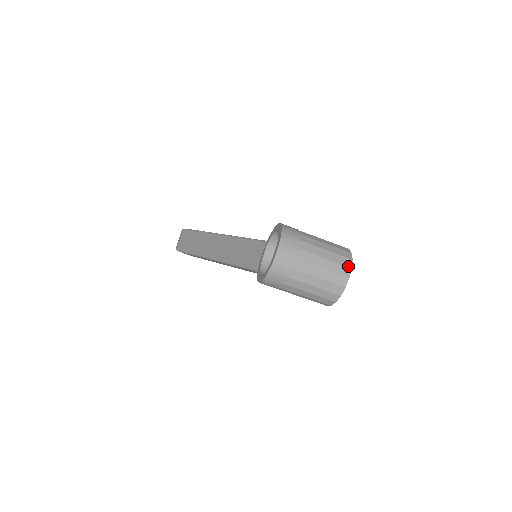
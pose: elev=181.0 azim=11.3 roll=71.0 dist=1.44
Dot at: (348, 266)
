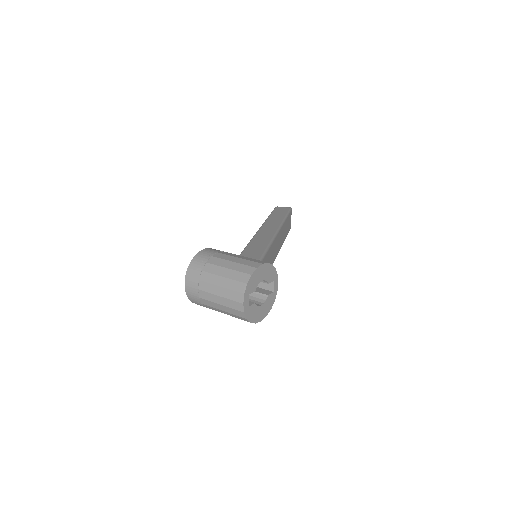
Dot at: (241, 292)
